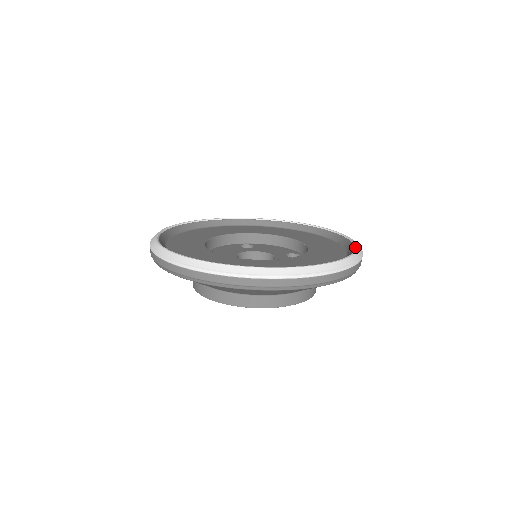
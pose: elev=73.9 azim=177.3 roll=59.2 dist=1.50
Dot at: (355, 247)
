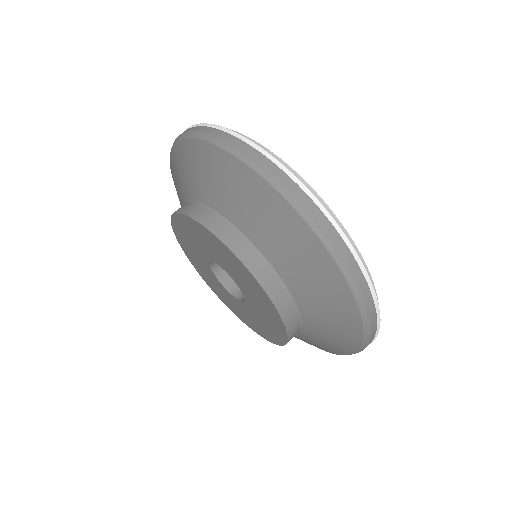
Dot at: occluded
